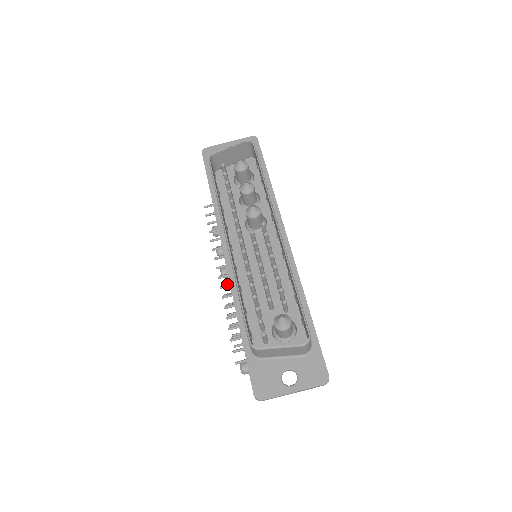
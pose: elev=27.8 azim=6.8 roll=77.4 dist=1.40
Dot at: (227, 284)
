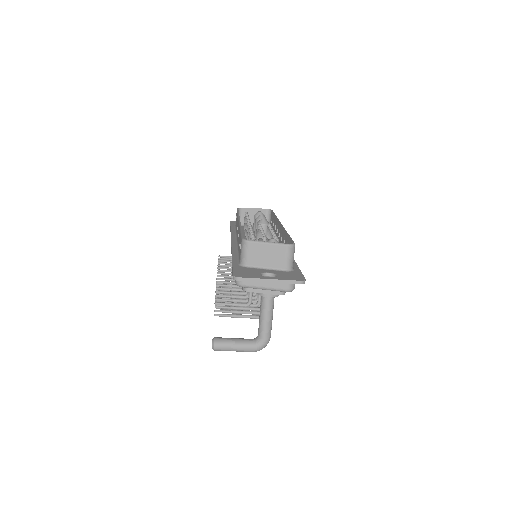
Dot at: (224, 278)
